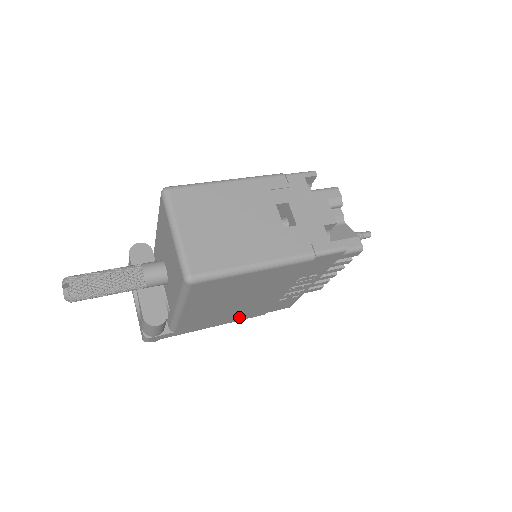
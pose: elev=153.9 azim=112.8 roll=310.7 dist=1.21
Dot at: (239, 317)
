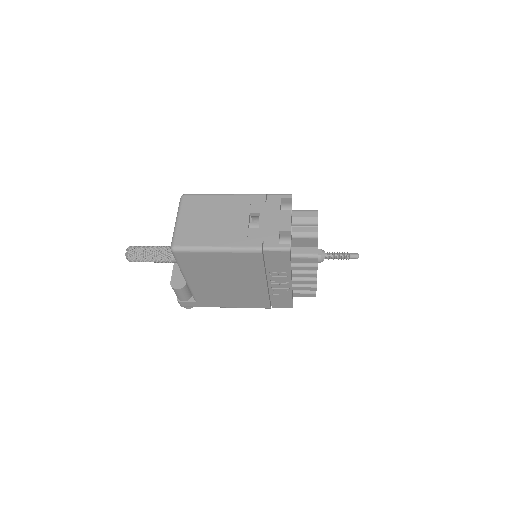
Dot at: (246, 303)
